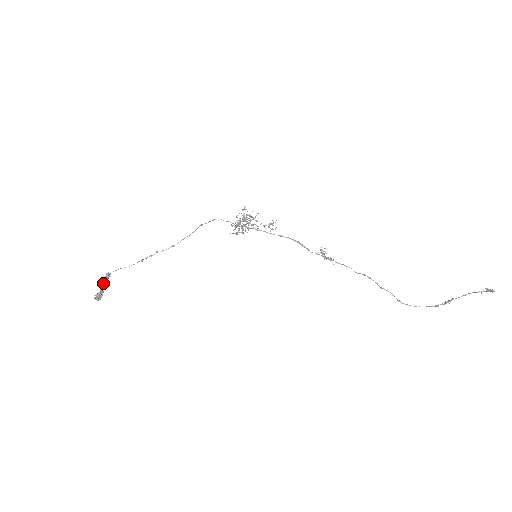
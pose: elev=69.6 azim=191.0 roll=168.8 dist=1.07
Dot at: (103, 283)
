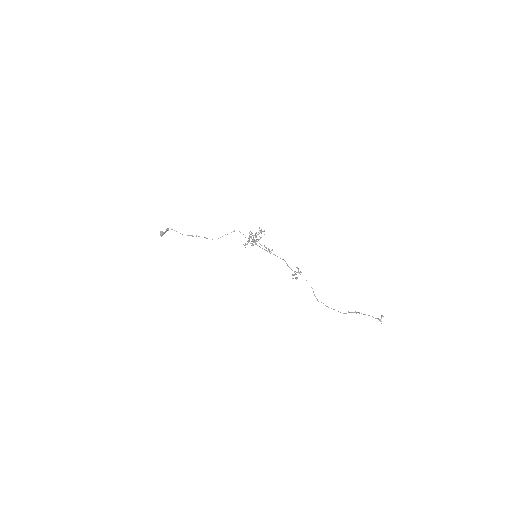
Dot at: occluded
